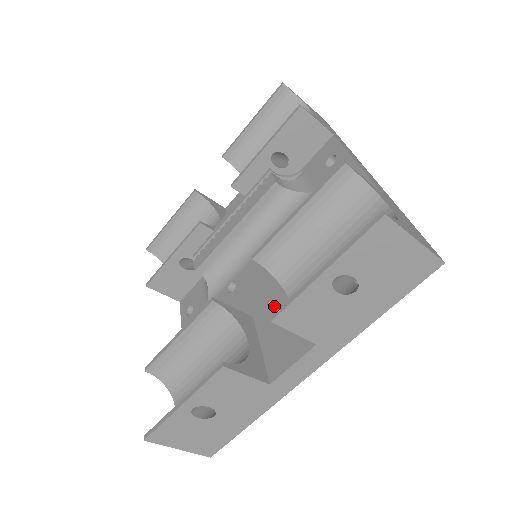
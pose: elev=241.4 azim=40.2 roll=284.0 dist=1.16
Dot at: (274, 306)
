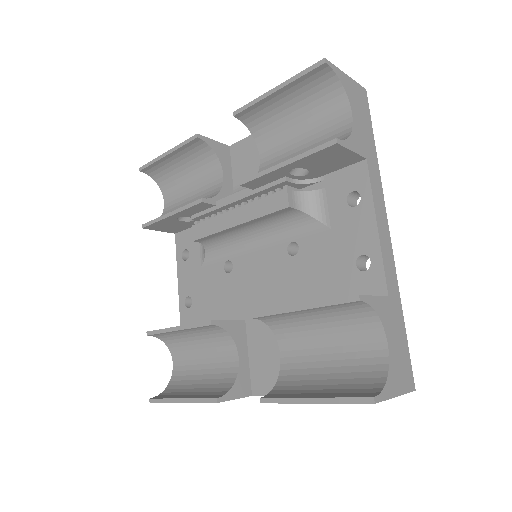
Dot at: (265, 327)
